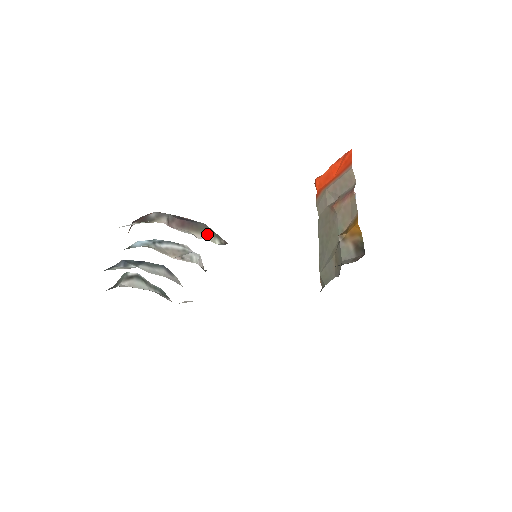
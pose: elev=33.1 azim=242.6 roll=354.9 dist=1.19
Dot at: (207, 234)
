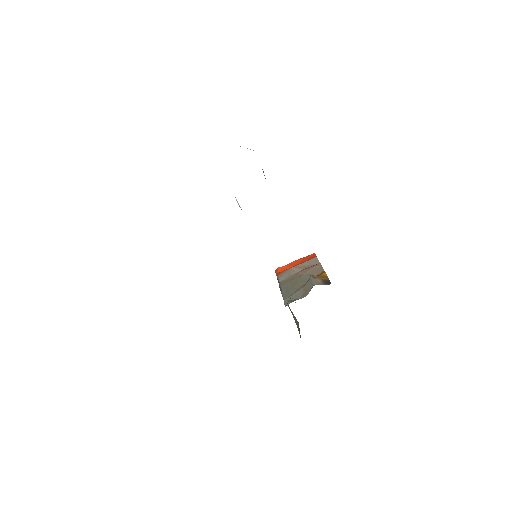
Dot at: occluded
